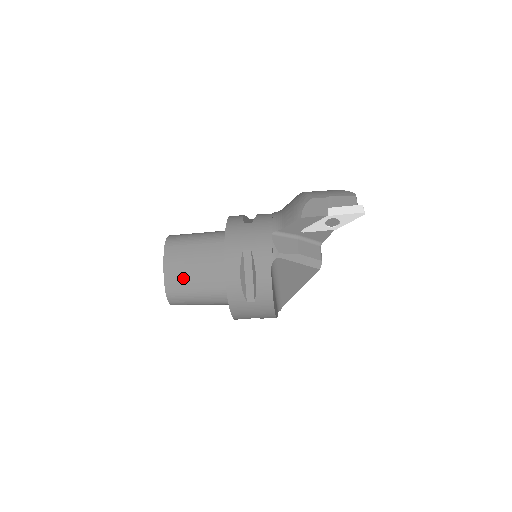
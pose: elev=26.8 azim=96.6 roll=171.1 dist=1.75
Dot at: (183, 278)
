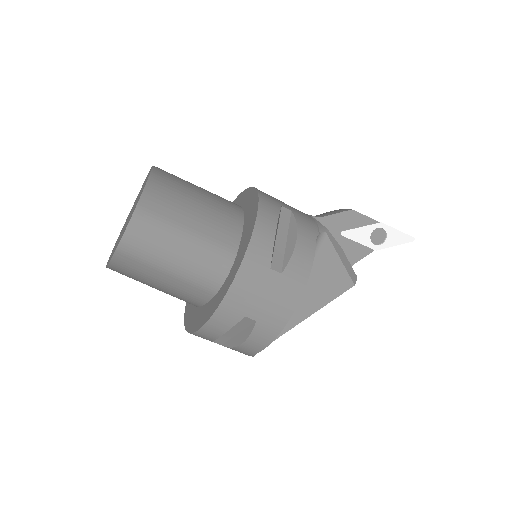
Dot at: (175, 204)
